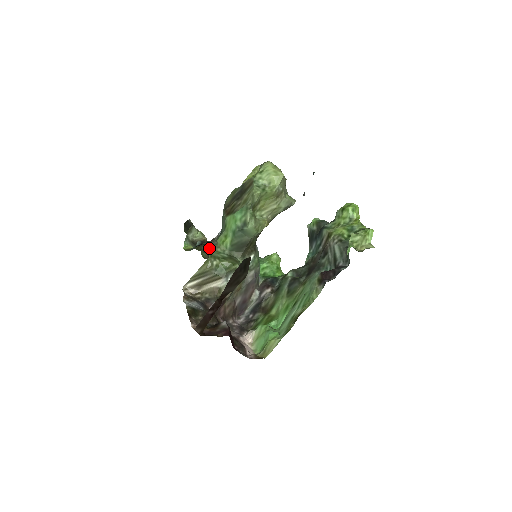
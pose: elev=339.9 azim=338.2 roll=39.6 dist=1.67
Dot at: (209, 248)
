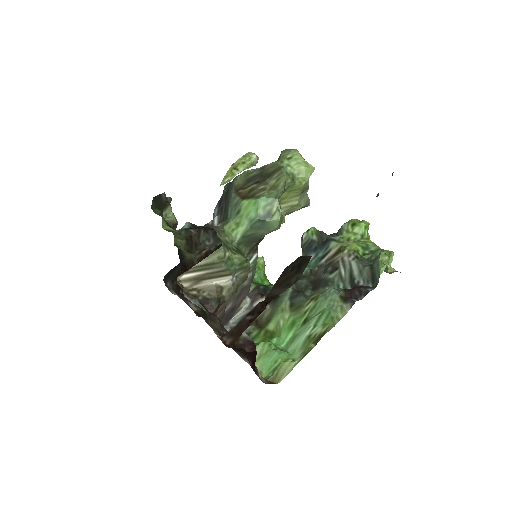
Dot at: (218, 234)
